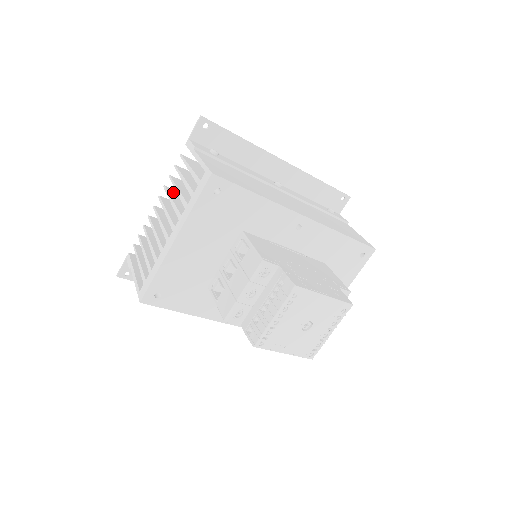
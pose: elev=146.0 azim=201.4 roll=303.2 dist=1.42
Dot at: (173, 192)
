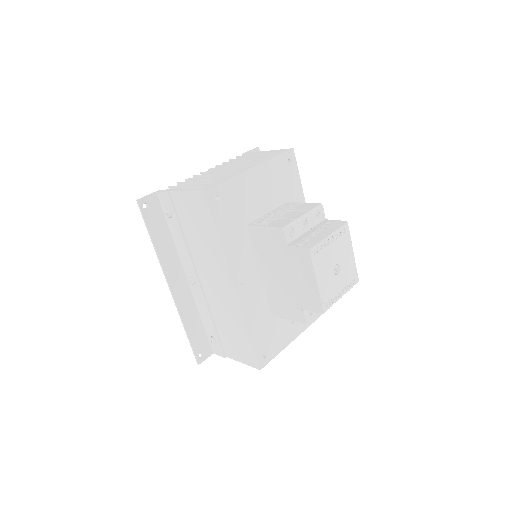
Dot at: occluded
